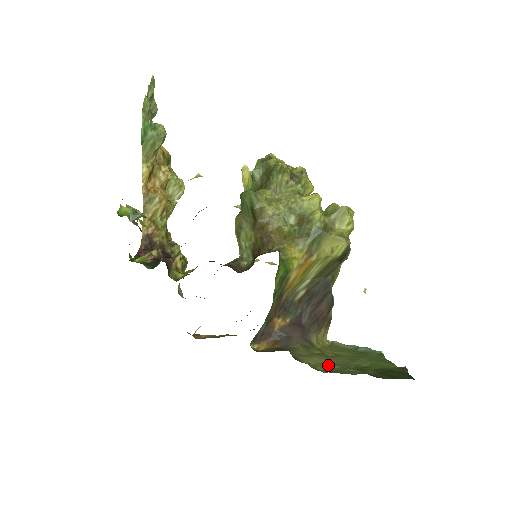
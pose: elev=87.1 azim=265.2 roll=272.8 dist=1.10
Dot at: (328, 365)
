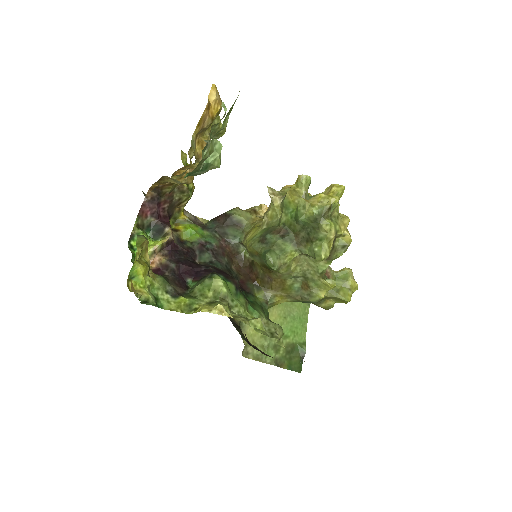
Dot at: (259, 339)
